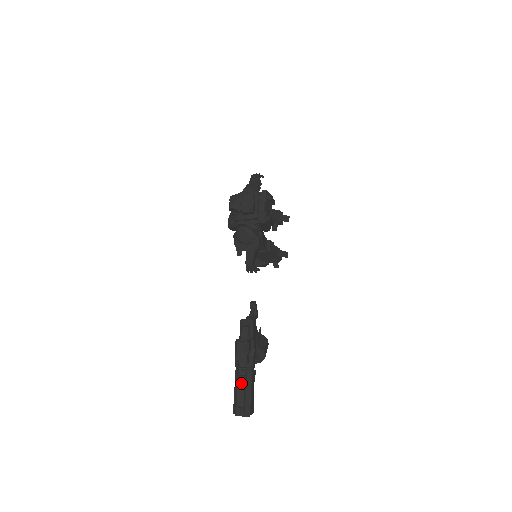
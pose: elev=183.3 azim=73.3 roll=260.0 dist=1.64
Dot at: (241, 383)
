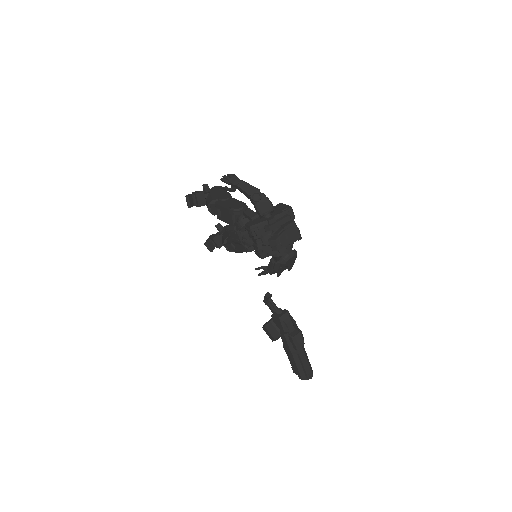
Dot at: (304, 359)
